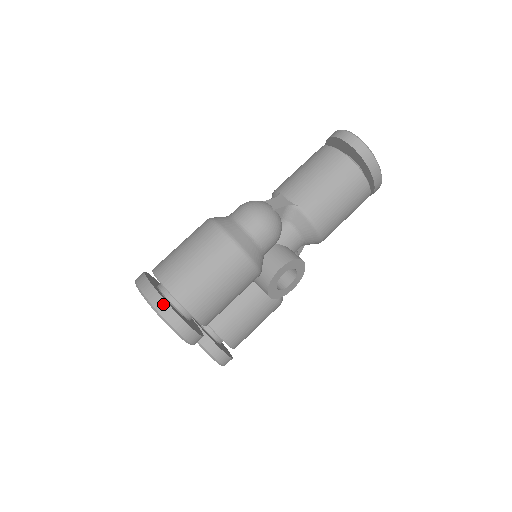
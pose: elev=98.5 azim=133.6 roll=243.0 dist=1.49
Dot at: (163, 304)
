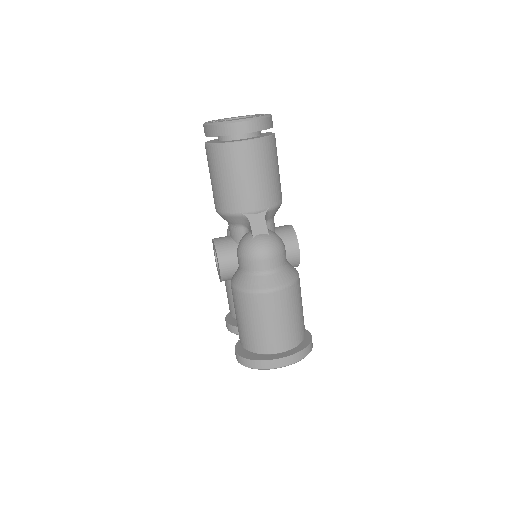
Dot at: (296, 356)
